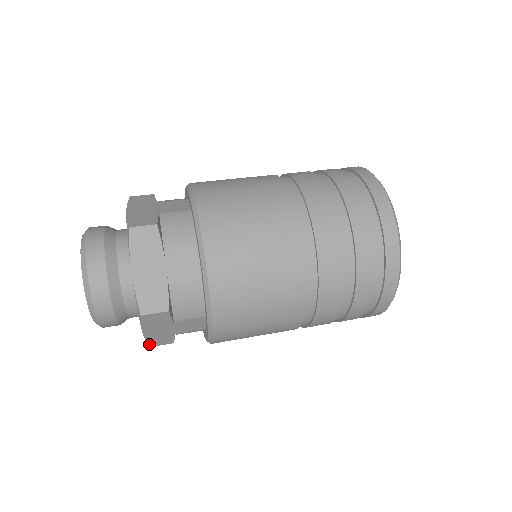
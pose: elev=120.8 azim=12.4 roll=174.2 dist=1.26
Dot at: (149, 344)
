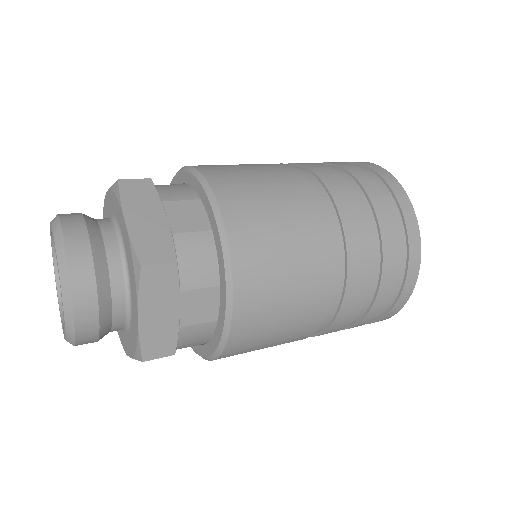
Dot at: (142, 353)
